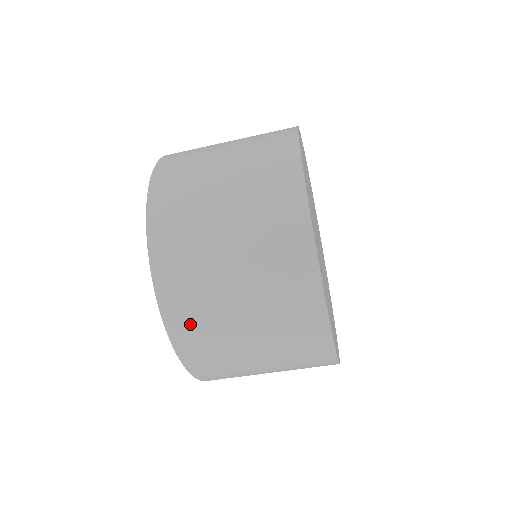
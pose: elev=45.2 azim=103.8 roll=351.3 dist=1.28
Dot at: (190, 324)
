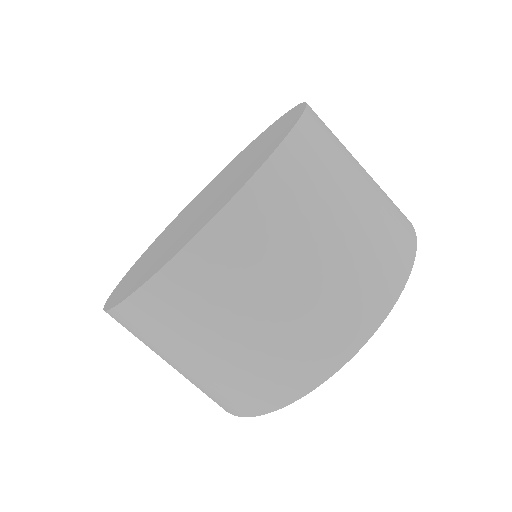
Dot at: (208, 273)
